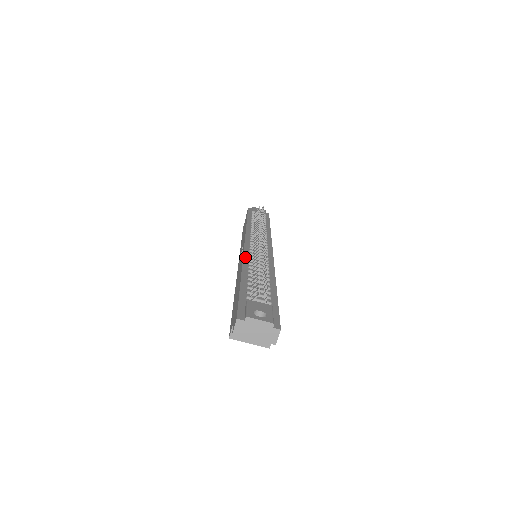
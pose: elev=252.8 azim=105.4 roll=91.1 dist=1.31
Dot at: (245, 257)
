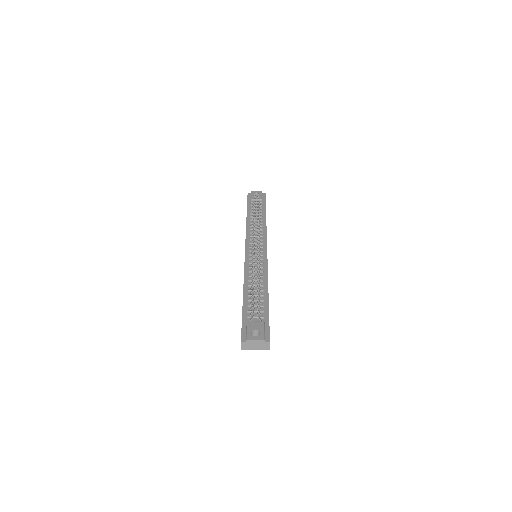
Dot at: (246, 269)
